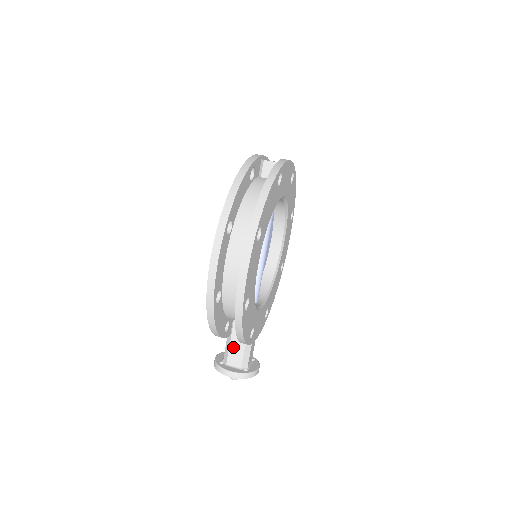
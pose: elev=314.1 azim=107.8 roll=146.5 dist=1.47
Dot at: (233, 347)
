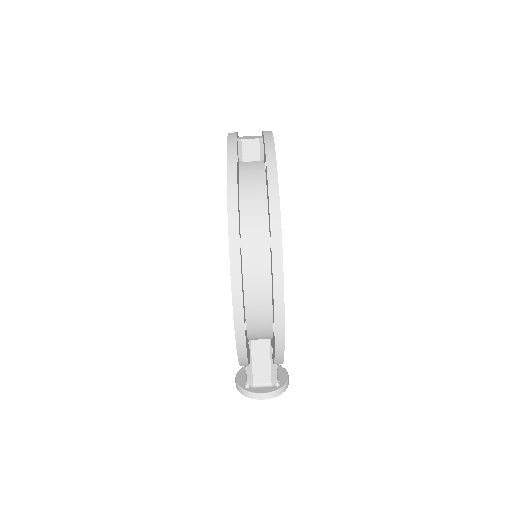
Dot at: (257, 365)
